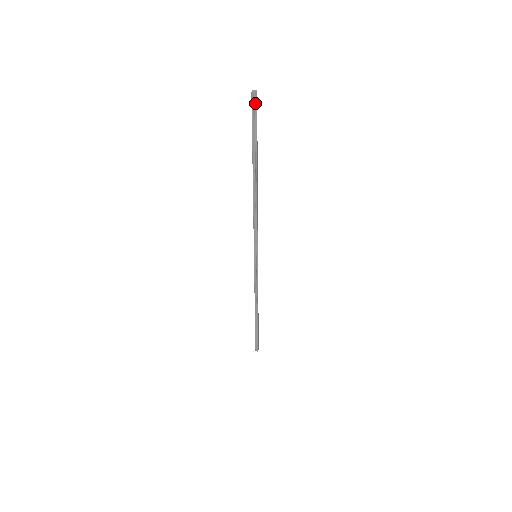
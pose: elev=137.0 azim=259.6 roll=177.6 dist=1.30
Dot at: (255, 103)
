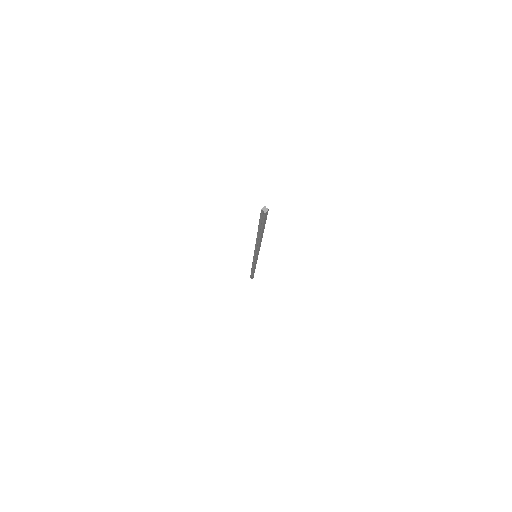
Dot at: (263, 216)
